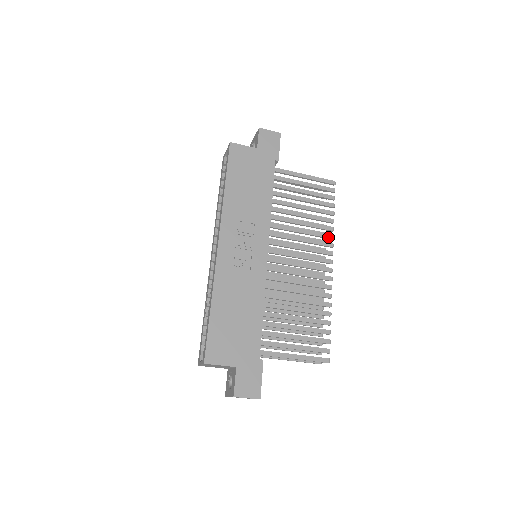
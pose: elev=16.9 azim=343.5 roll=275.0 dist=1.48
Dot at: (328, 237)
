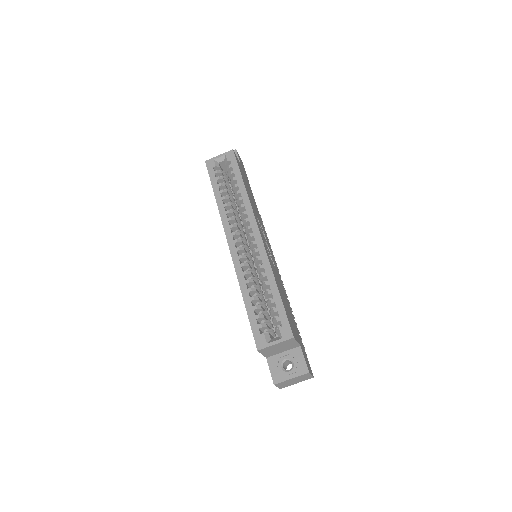
Dot at: (274, 257)
